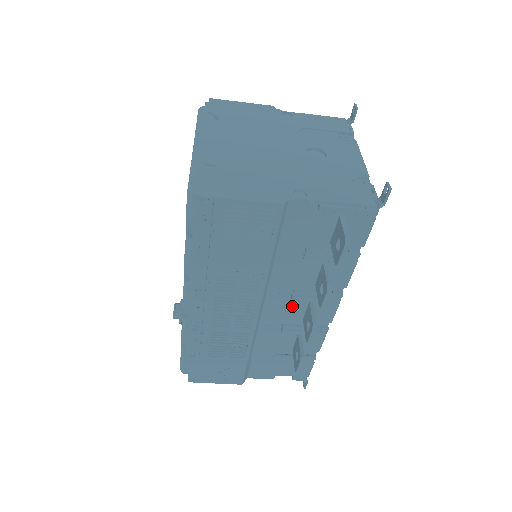
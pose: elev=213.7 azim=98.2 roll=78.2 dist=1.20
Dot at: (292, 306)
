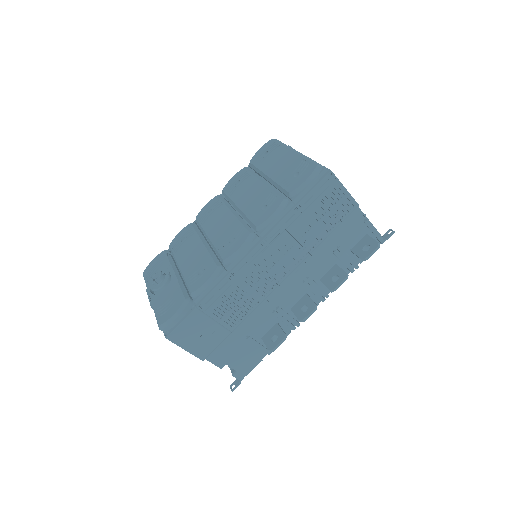
Dot at: (295, 292)
